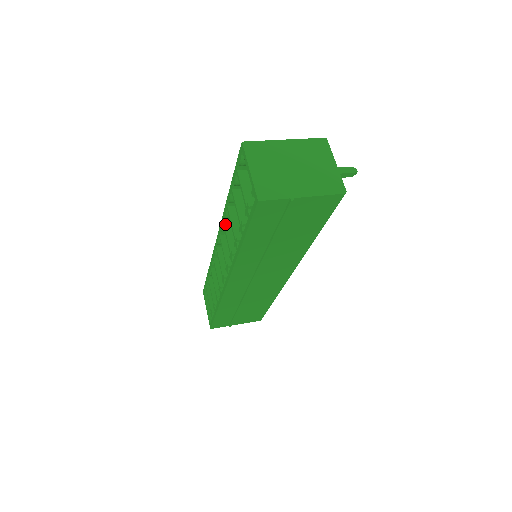
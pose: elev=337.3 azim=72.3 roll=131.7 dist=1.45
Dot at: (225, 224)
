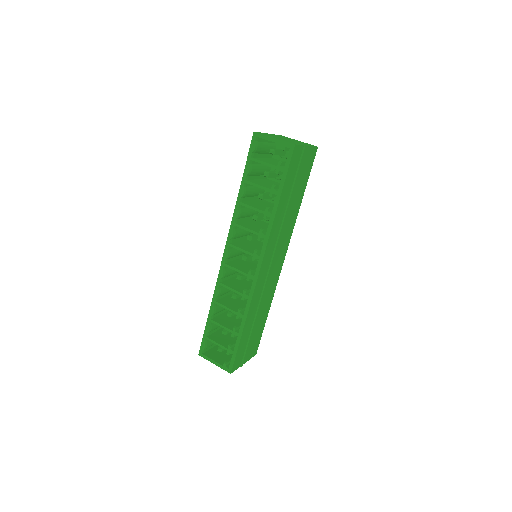
Dot at: (238, 224)
